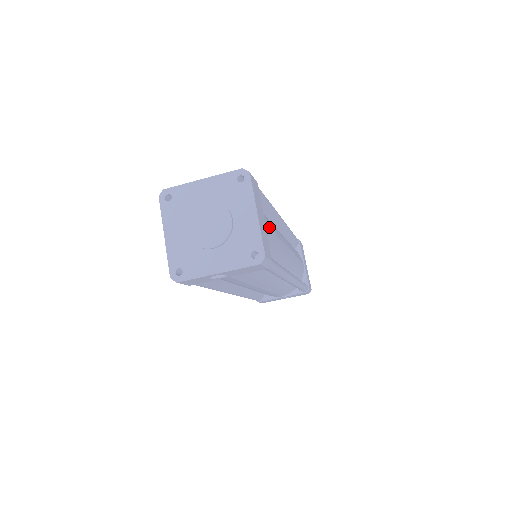
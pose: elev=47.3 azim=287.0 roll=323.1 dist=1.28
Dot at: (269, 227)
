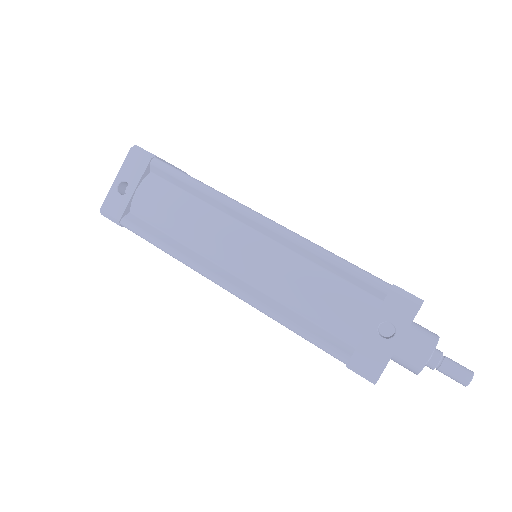
Dot at: occluded
